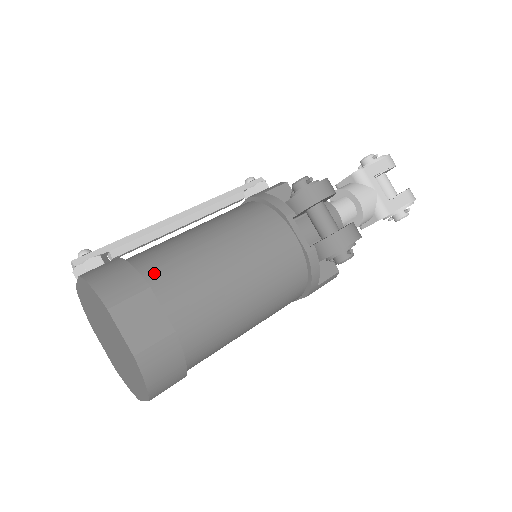
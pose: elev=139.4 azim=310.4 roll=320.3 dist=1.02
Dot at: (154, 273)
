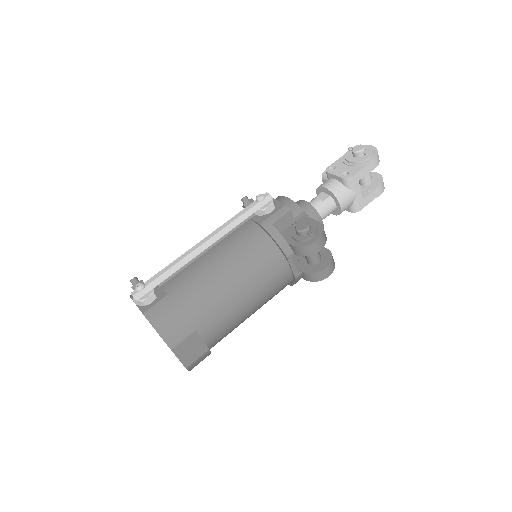
Dot at: (196, 316)
